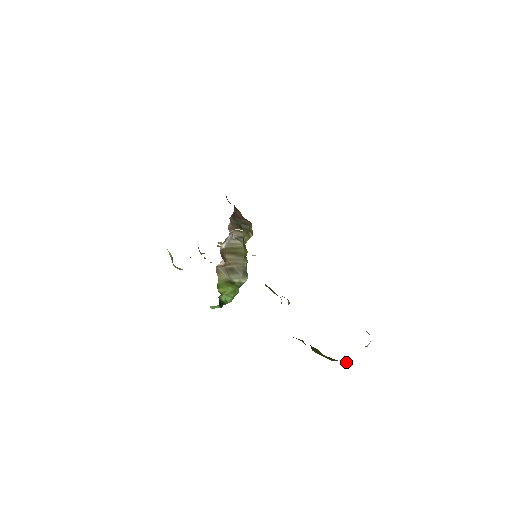
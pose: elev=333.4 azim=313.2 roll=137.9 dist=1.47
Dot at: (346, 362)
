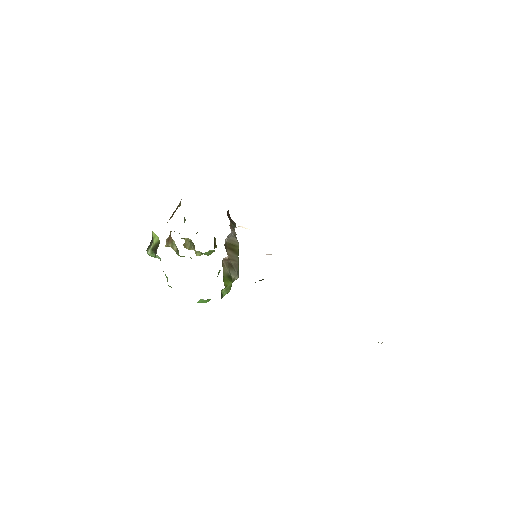
Dot at: occluded
